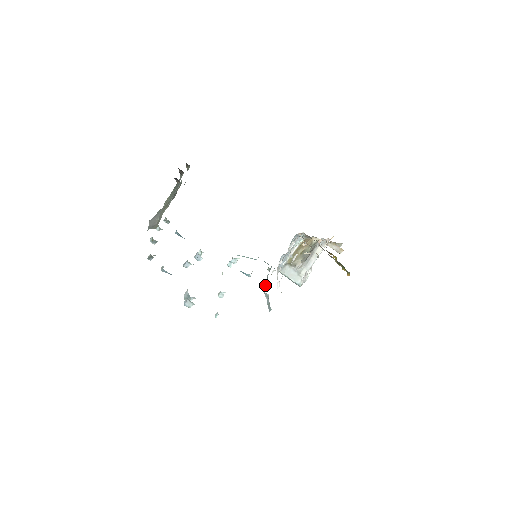
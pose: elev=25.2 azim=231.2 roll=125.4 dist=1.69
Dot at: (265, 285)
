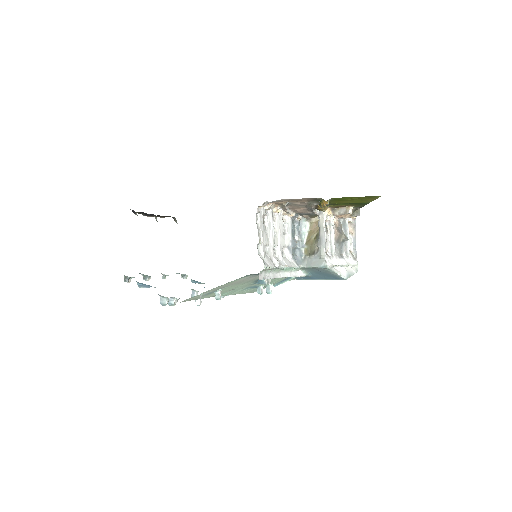
Dot at: occluded
